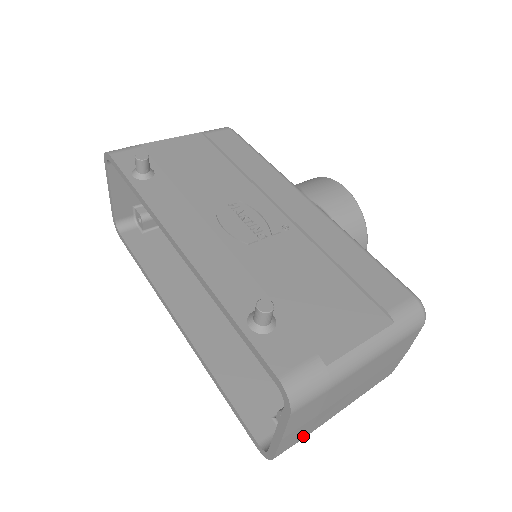
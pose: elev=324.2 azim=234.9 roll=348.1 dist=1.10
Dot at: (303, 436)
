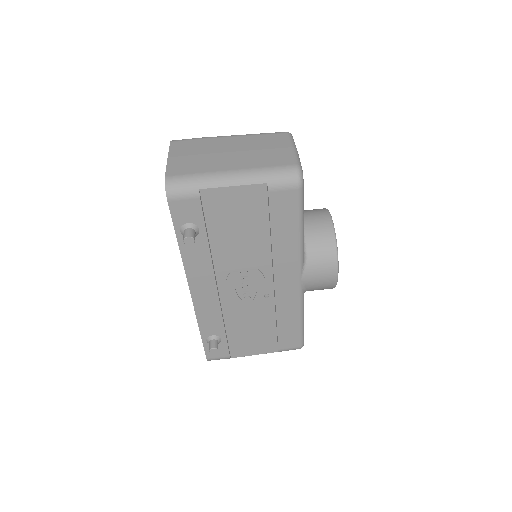
Dot at: occluded
